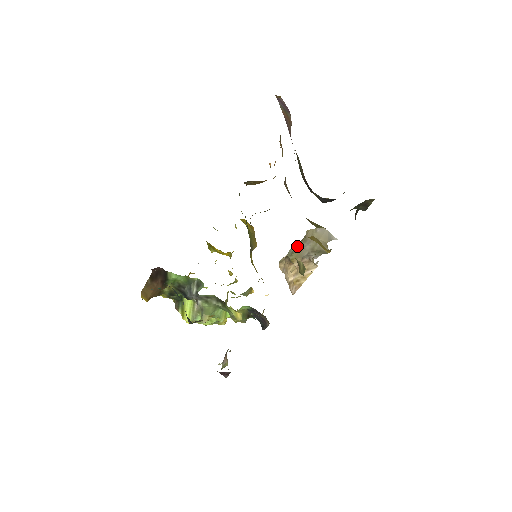
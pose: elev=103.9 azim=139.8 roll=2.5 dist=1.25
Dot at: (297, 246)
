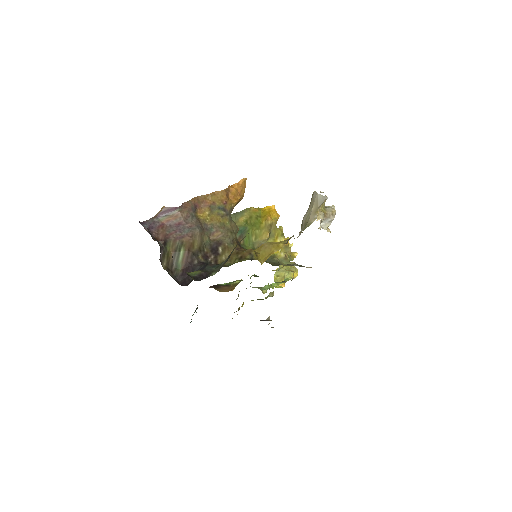
Dot at: occluded
